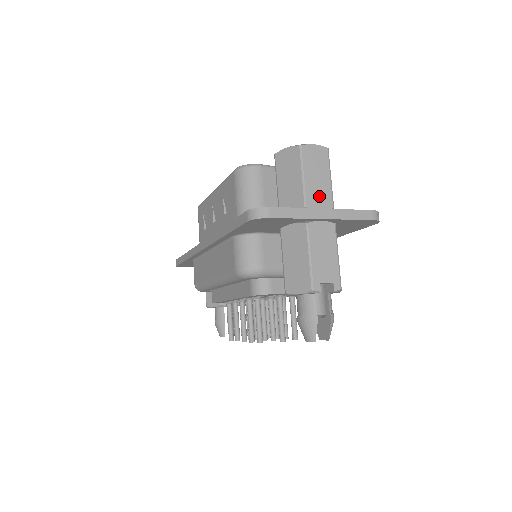
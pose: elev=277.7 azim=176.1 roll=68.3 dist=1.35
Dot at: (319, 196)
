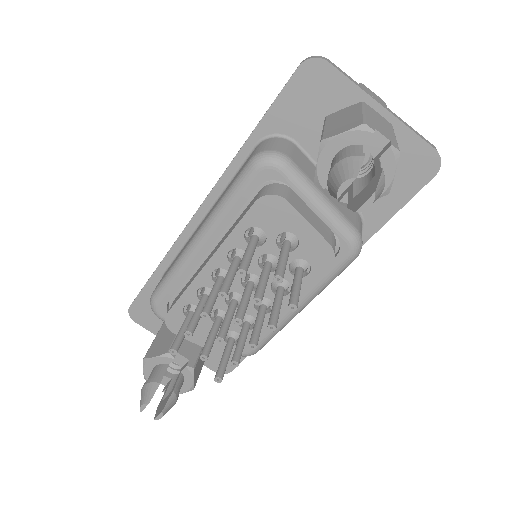
Dot at: occluded
